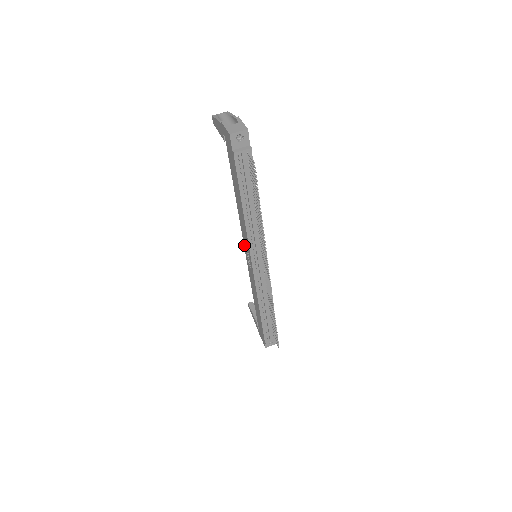
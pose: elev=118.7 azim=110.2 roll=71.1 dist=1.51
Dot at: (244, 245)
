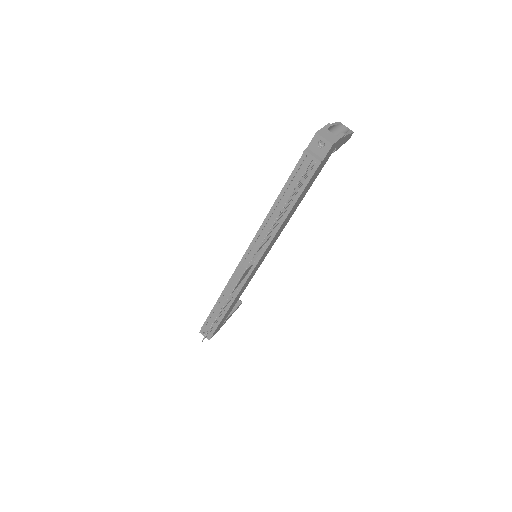
Dot at: occluded
